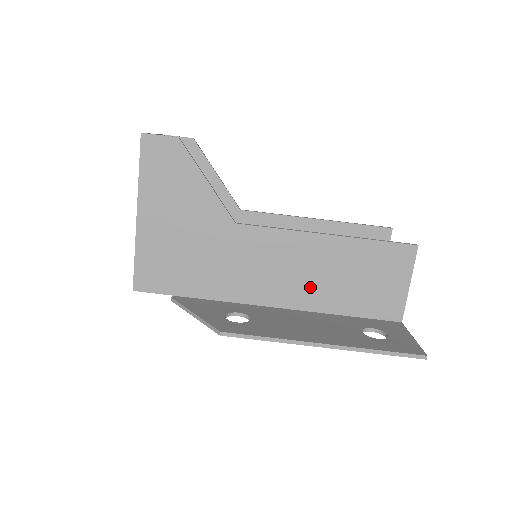
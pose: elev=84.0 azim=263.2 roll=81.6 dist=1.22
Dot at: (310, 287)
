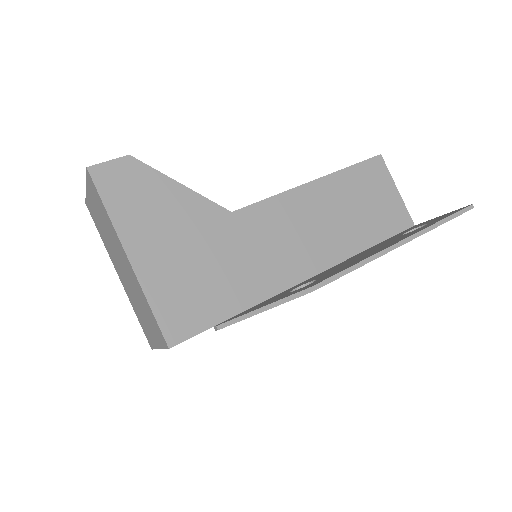
Dot at: (331, 237)
